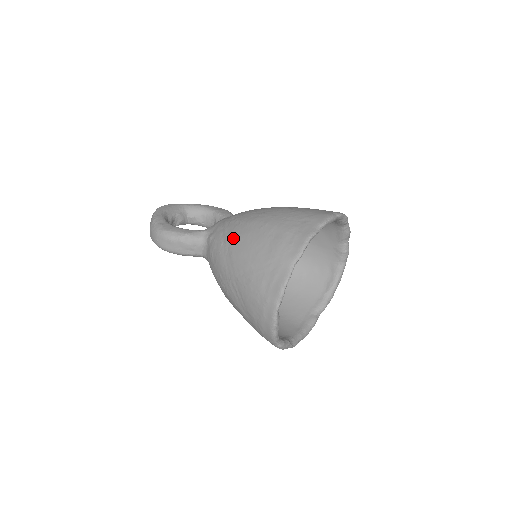
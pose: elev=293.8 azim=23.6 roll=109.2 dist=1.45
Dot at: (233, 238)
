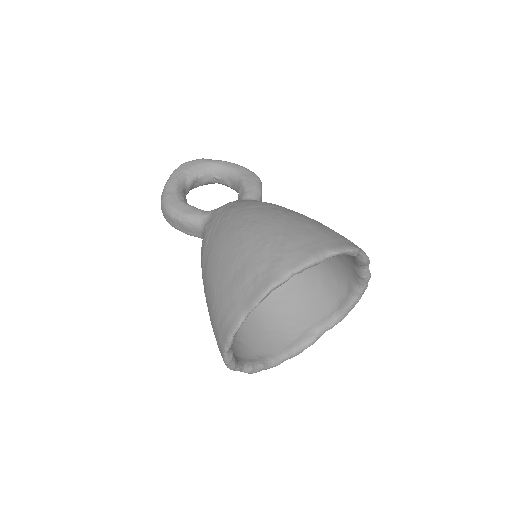
Dot at: (213, 245)
